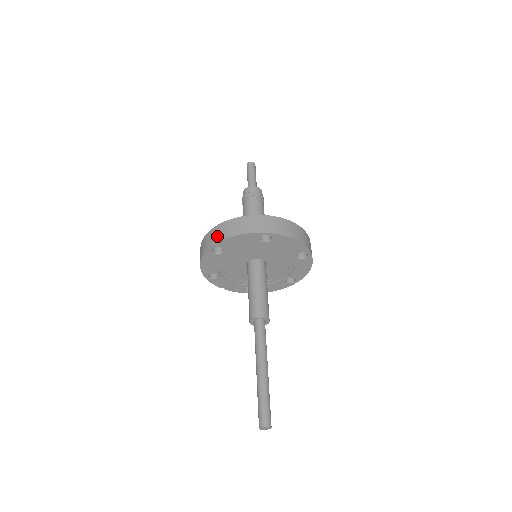
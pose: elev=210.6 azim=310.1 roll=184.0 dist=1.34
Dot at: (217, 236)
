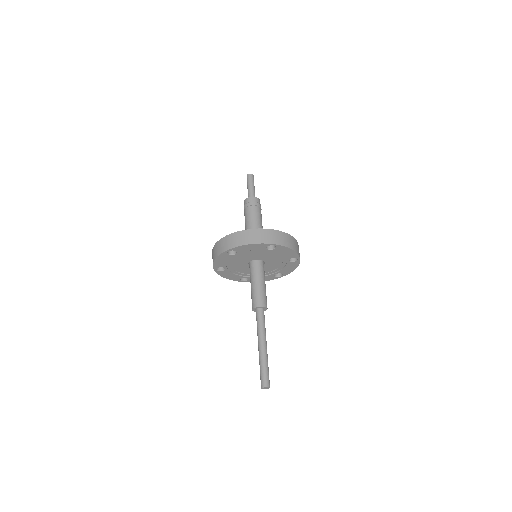
Dot at: occluded
